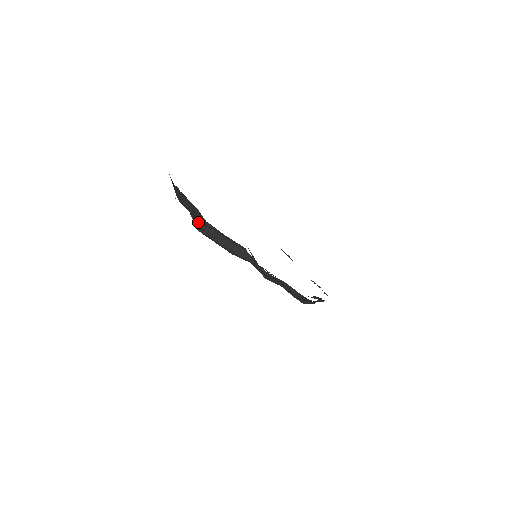
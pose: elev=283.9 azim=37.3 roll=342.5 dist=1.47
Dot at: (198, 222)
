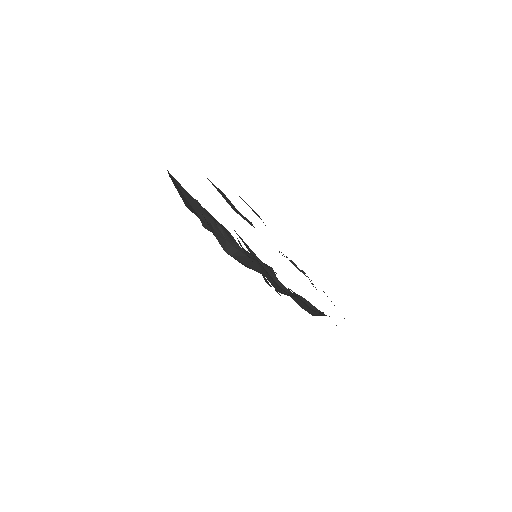
Dot at: (223, 241)
